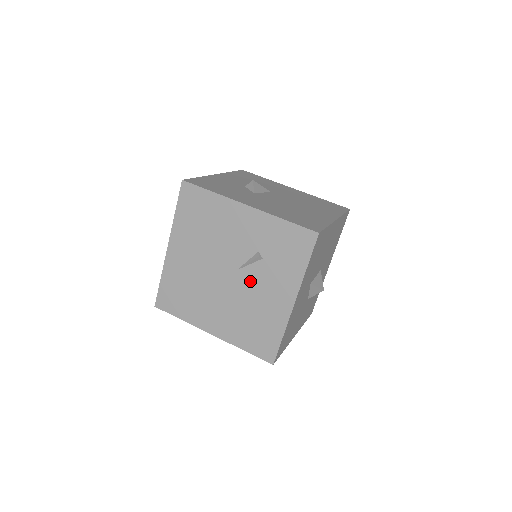
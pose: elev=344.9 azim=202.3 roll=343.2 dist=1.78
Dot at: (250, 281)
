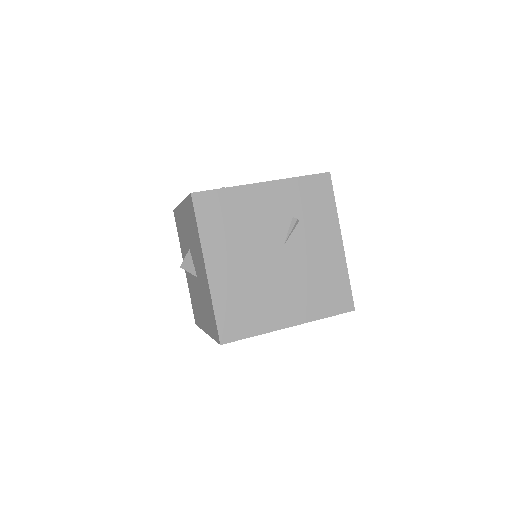
Dot at: (299, 248)
